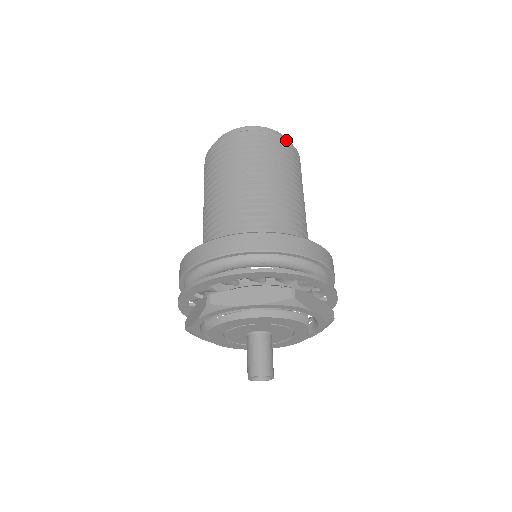
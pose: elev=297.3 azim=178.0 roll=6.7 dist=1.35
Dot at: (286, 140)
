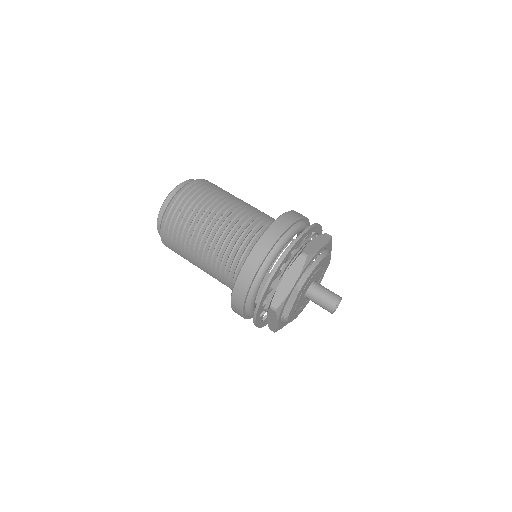
Dot at: occluded
